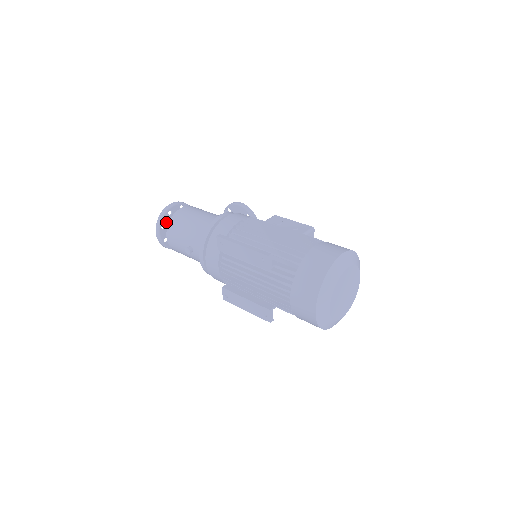
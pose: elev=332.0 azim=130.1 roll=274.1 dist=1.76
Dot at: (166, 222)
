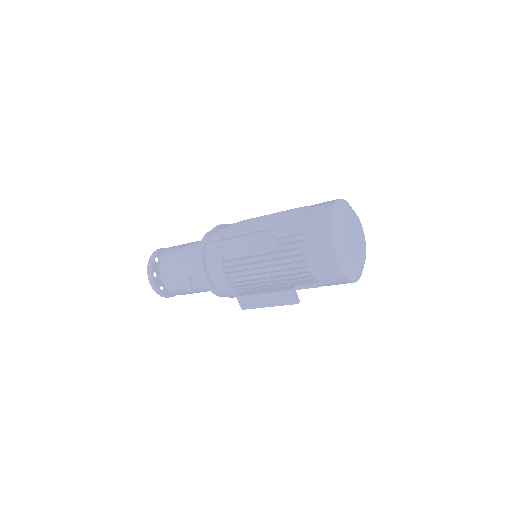
Dot at: (156, 270)
